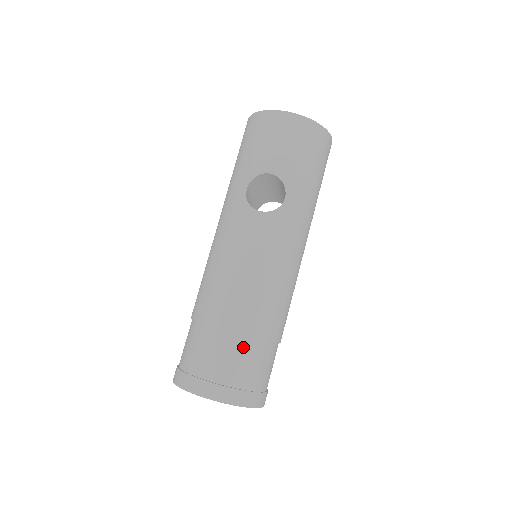
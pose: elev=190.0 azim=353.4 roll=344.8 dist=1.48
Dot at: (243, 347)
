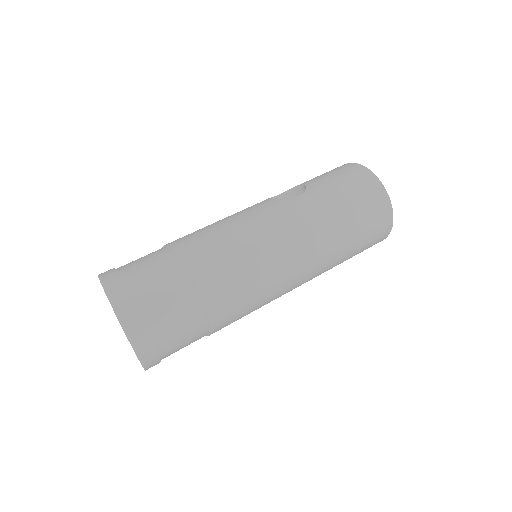
Dot at: (162, 260)
